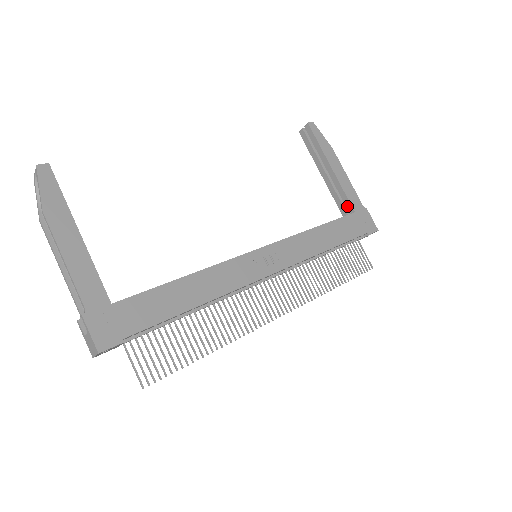
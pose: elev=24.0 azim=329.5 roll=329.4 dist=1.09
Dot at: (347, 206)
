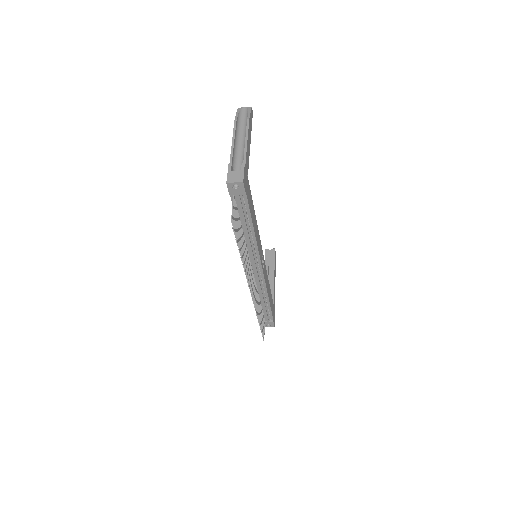
Dot at: occluded
